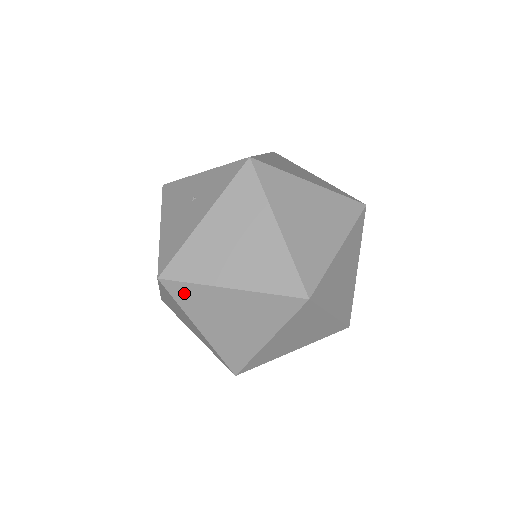
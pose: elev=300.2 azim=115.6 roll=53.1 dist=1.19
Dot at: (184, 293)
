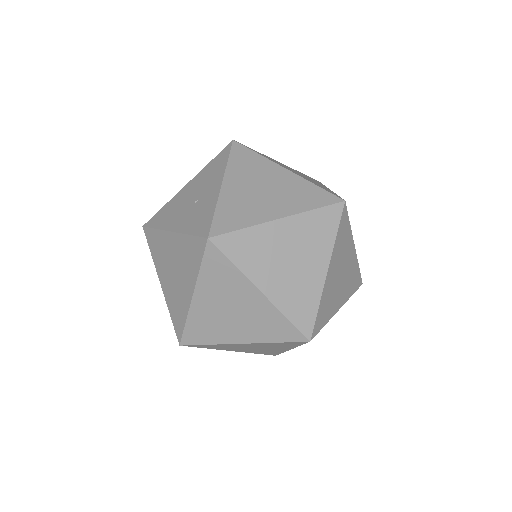
Dot at: occluded
